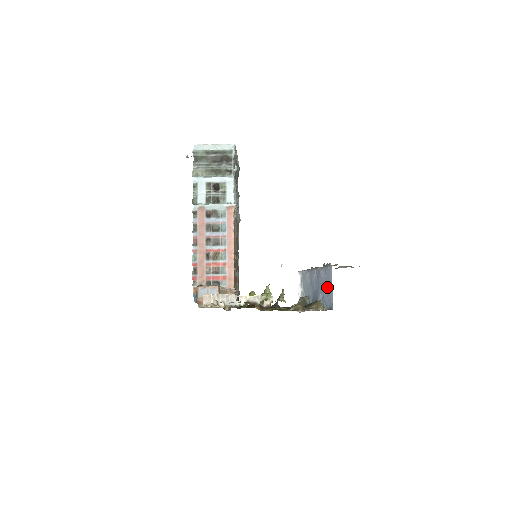
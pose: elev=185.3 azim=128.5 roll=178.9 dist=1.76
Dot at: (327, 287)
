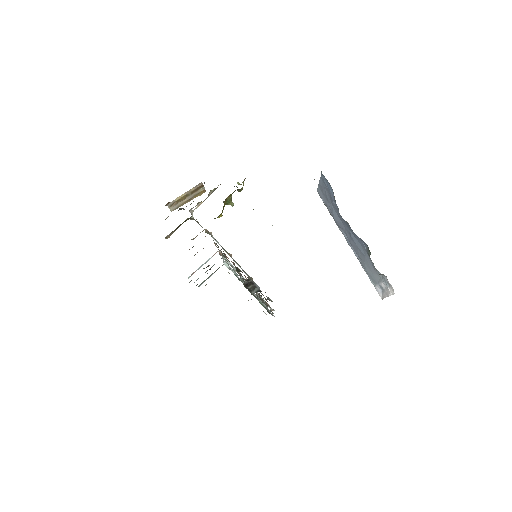
Dot at: (326, 195)
